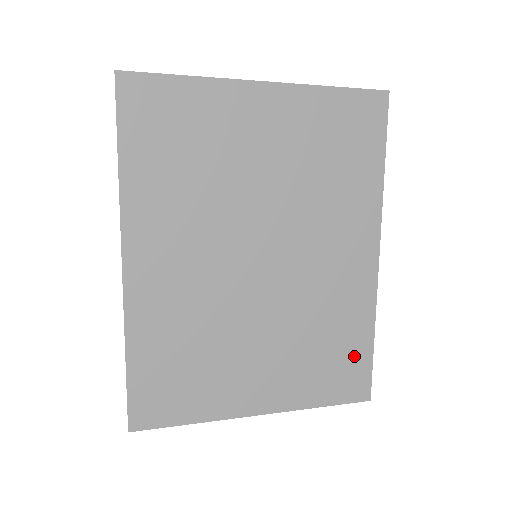
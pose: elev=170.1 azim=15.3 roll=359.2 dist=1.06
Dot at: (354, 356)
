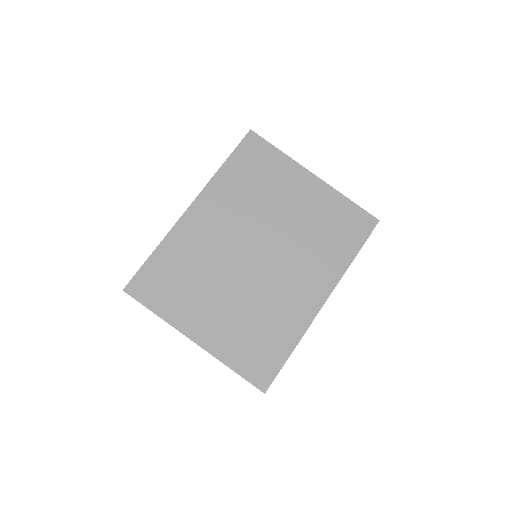
Dot at: (273, 353)
